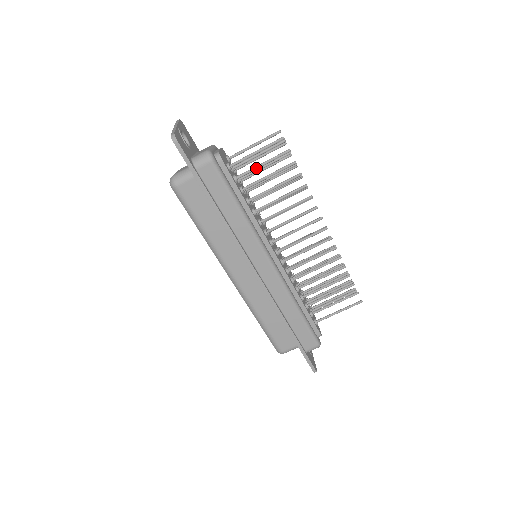
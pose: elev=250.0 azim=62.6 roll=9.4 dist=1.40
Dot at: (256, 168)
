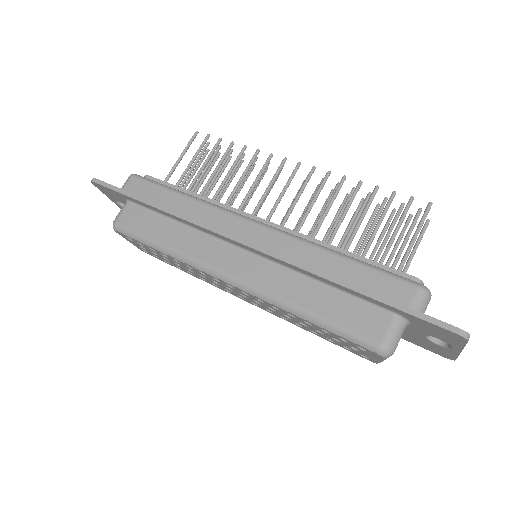
Dot at: (188, 167)
